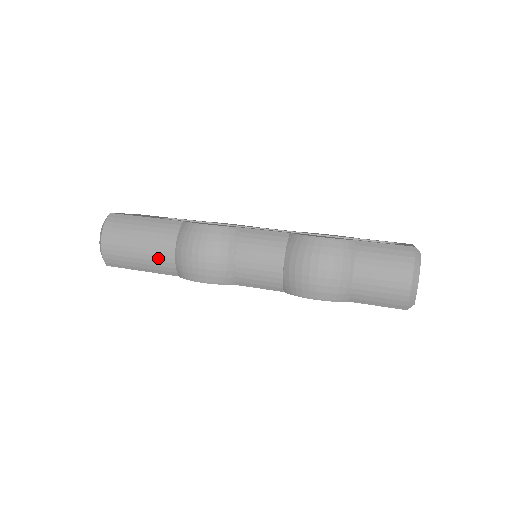
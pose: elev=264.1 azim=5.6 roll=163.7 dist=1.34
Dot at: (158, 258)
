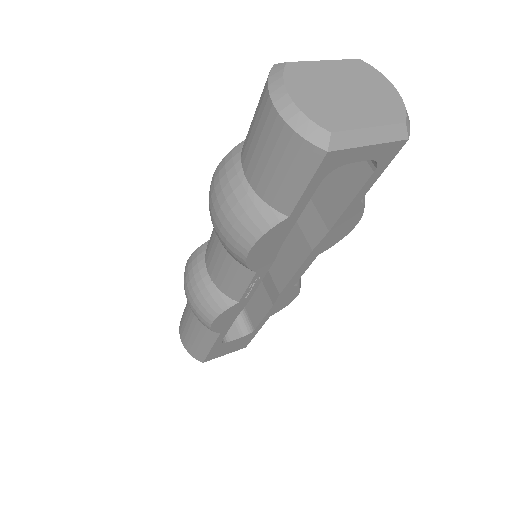
Dot at: (197, 326)
